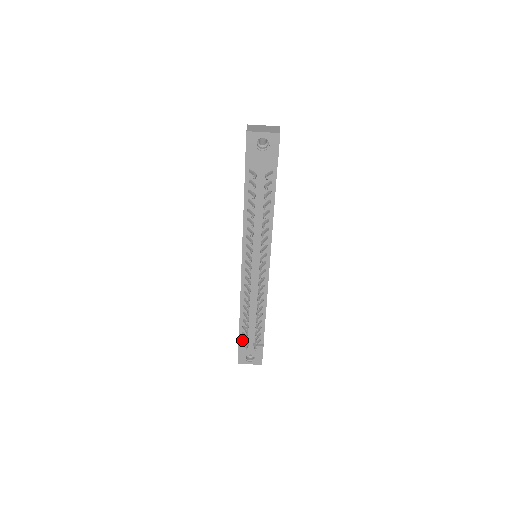
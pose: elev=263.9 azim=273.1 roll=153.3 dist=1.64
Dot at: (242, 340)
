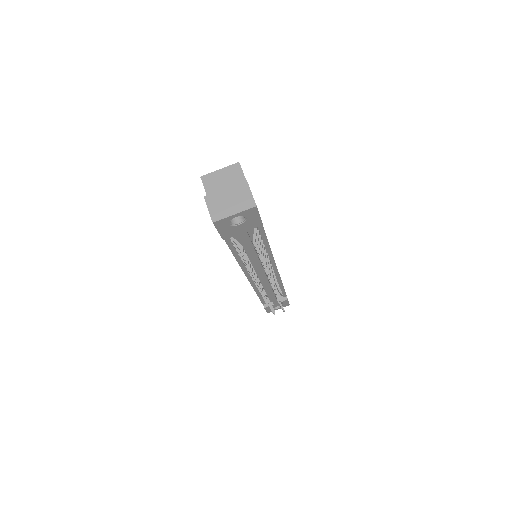
Dot at: occluded
